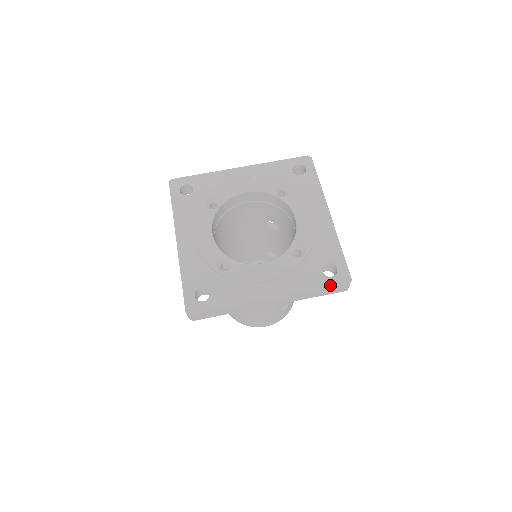
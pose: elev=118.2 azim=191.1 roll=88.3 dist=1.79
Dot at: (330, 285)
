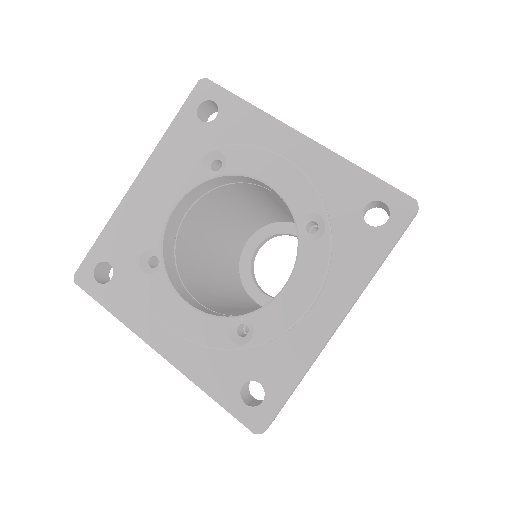
Dot at: (232, 411)
